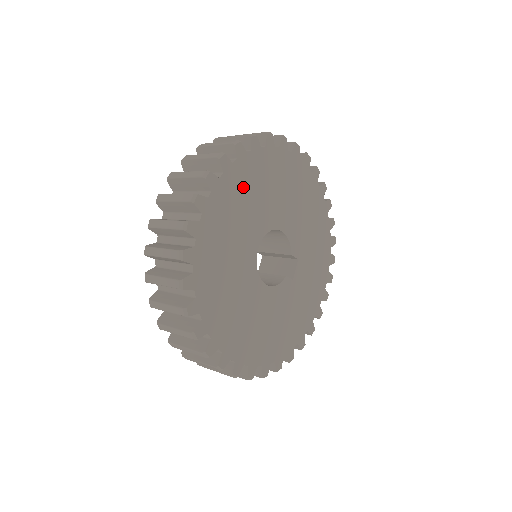
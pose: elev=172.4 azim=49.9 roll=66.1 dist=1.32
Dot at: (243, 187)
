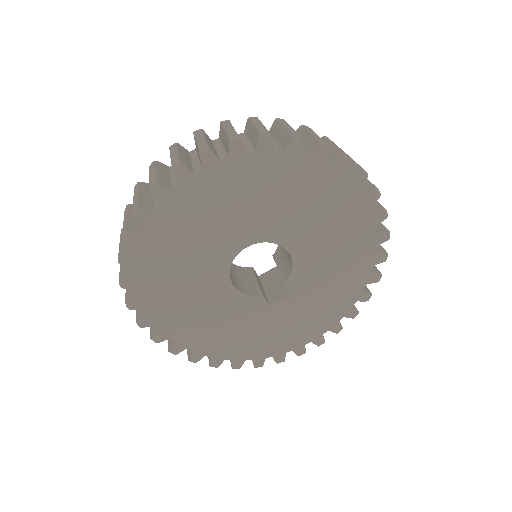
Dot at: (271, 181)
